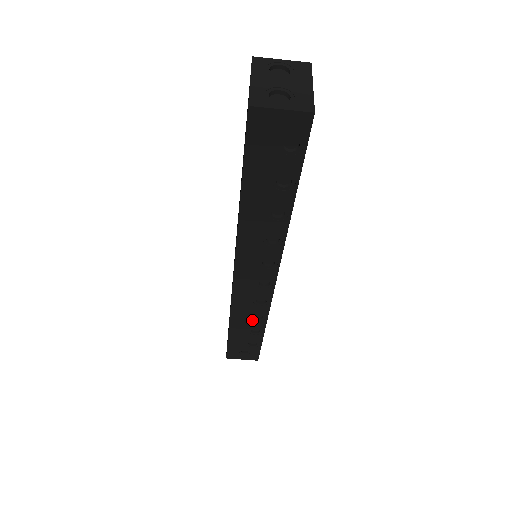
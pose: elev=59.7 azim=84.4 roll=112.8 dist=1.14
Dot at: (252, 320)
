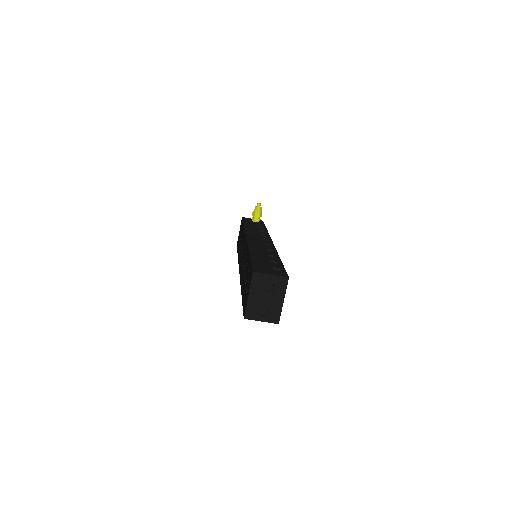
Dot at: occluded
